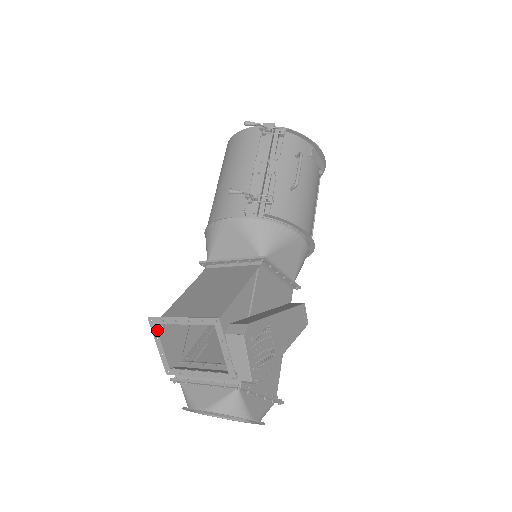
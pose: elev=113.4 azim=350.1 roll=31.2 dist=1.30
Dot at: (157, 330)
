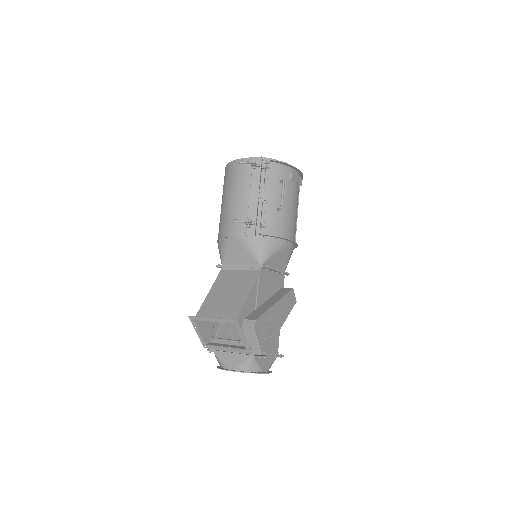
Dot at: (195, 323)
